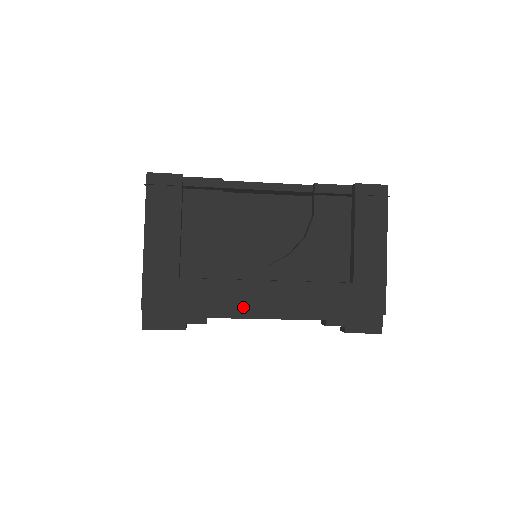
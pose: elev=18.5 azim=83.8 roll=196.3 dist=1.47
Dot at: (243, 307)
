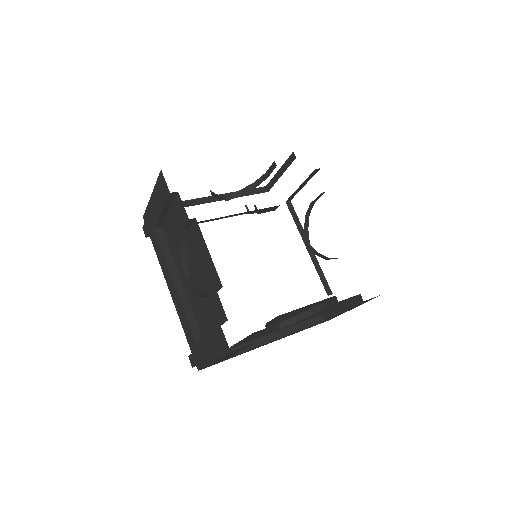
Dot at: occluded
